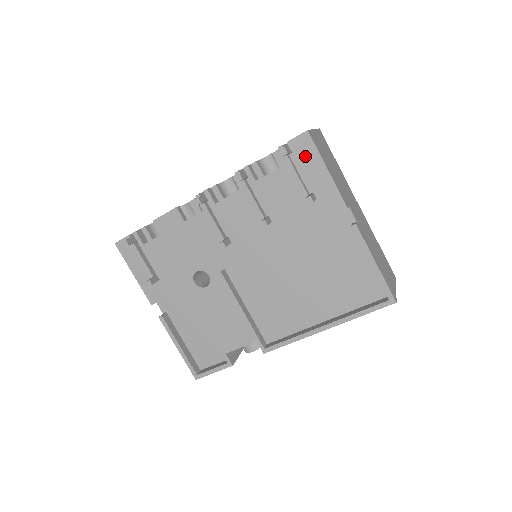
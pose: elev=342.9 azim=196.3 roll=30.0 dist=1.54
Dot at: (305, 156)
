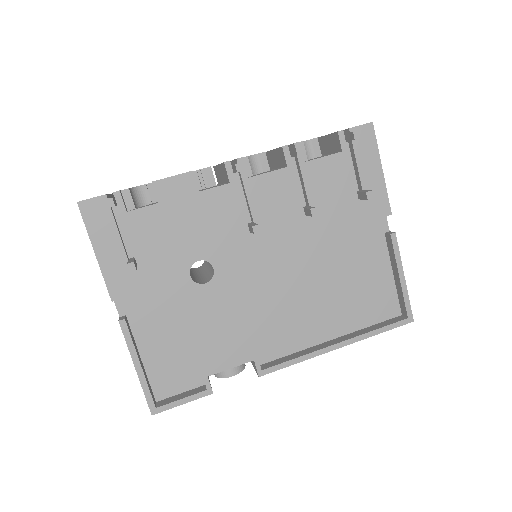
Dot at: (364, 148)
